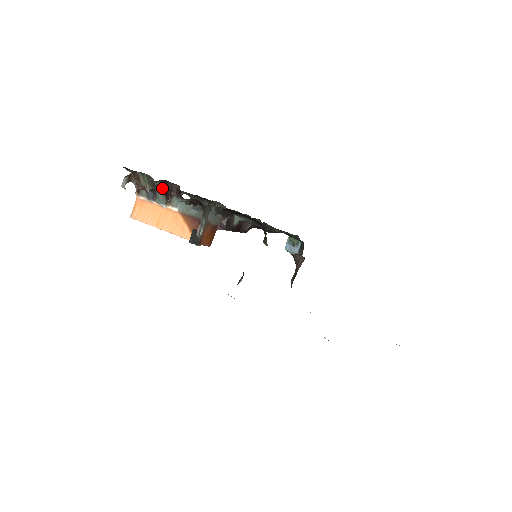
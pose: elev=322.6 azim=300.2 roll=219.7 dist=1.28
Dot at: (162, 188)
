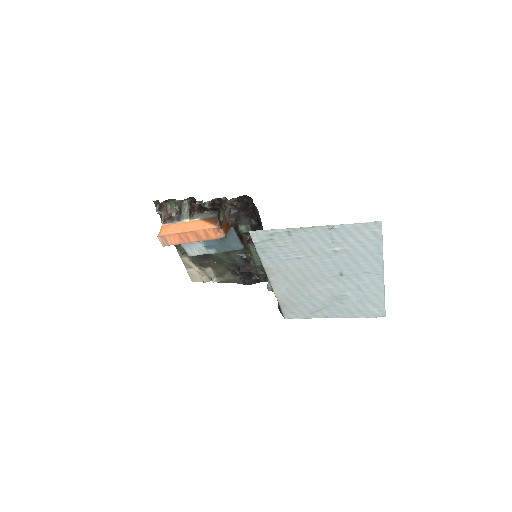
Dot at: (188, 205)
